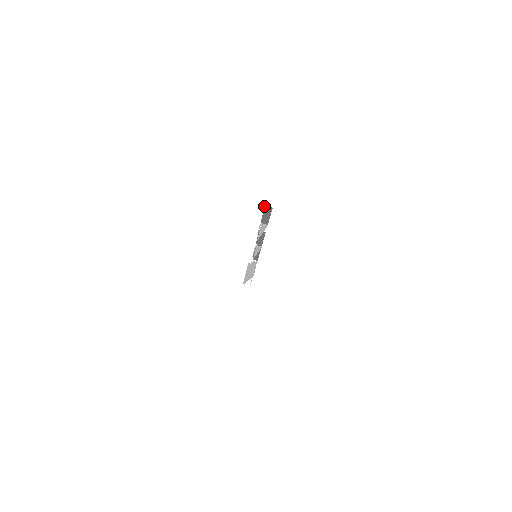
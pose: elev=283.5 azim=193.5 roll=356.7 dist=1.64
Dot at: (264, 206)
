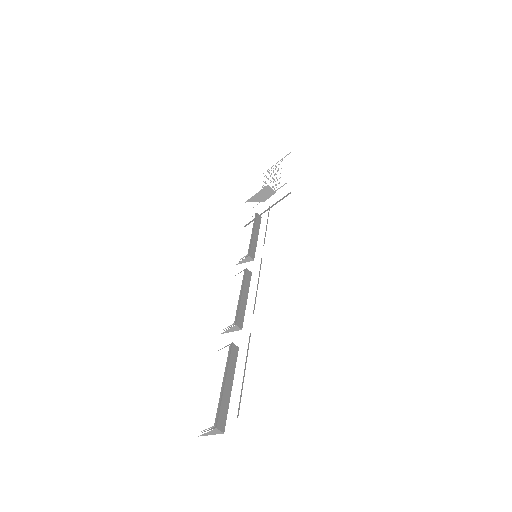
Dot at: occluded
